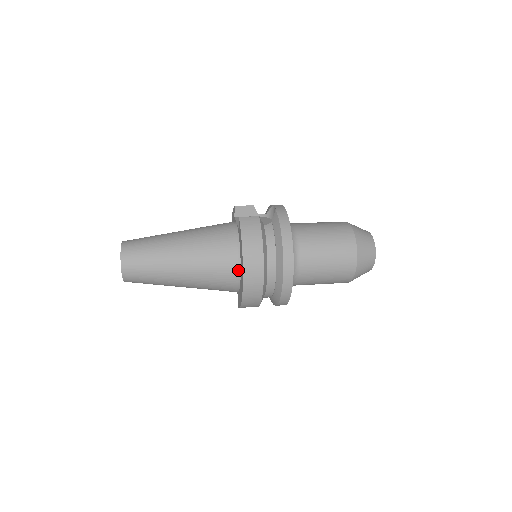
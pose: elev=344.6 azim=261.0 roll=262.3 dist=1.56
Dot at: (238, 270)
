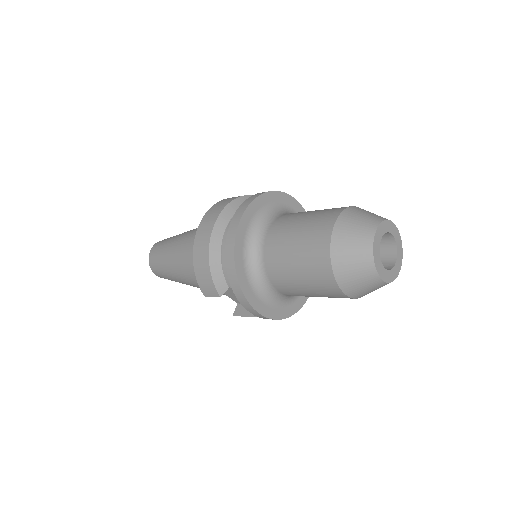
Dot at: occluded
